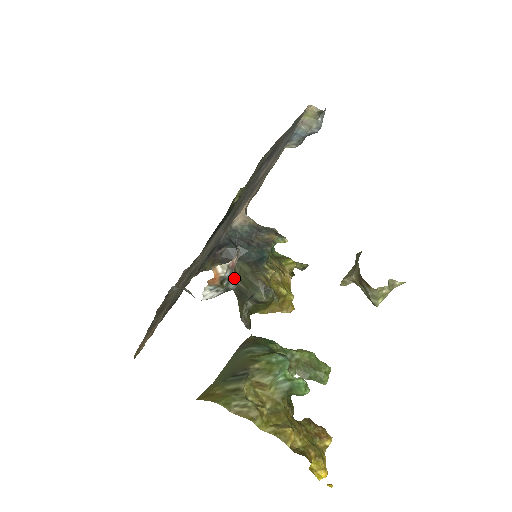
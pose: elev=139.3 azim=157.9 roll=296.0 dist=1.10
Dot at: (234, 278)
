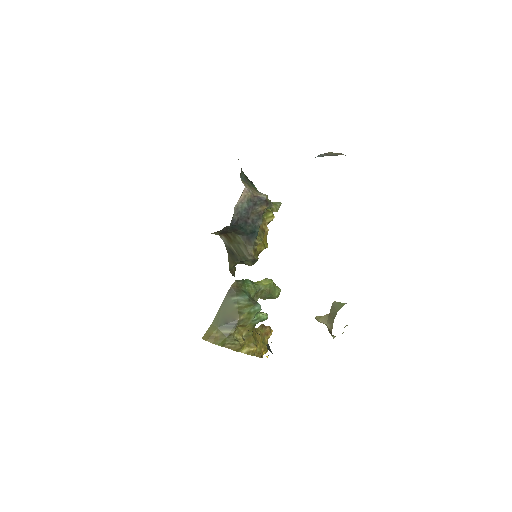
Dot at: (228, 242)
